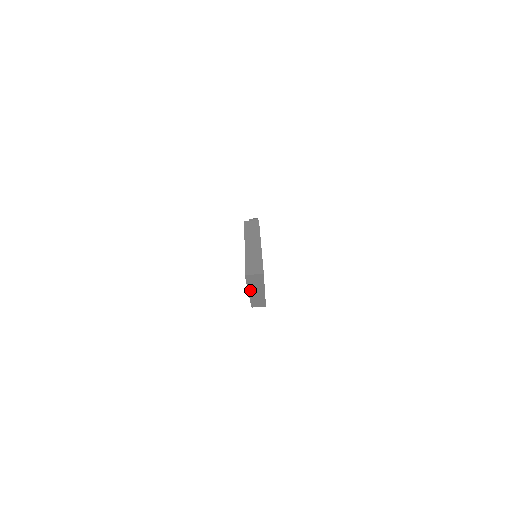
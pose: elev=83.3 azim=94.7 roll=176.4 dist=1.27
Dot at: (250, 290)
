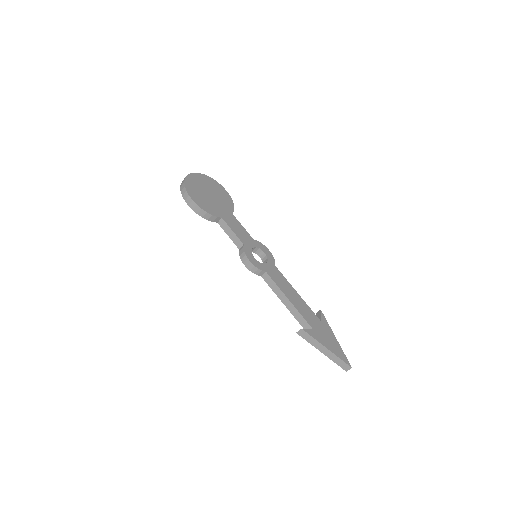
Dot at: occluded
